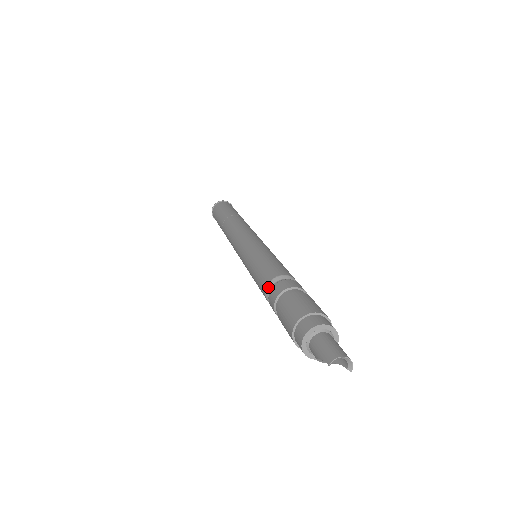
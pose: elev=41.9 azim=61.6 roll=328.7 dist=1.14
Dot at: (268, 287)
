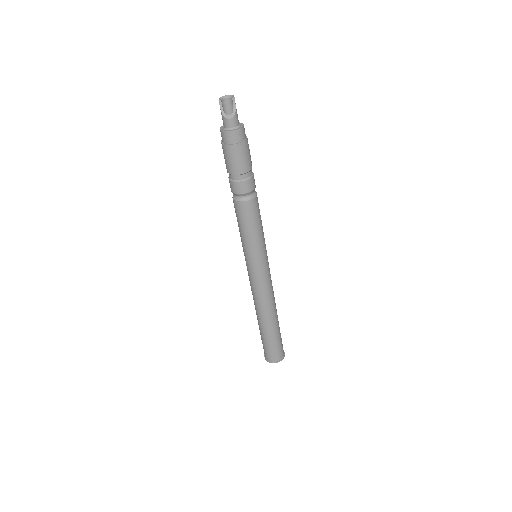
Dot at: (233, 196)
